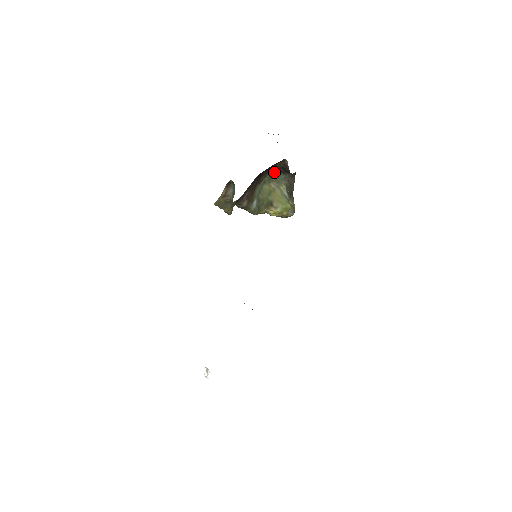
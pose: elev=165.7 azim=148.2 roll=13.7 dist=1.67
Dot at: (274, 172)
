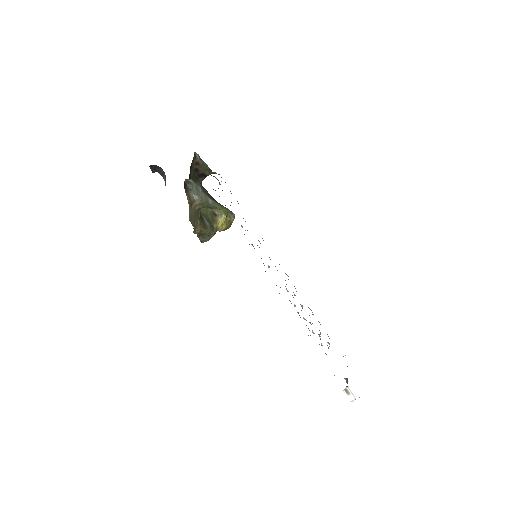
Dot at: occluded
